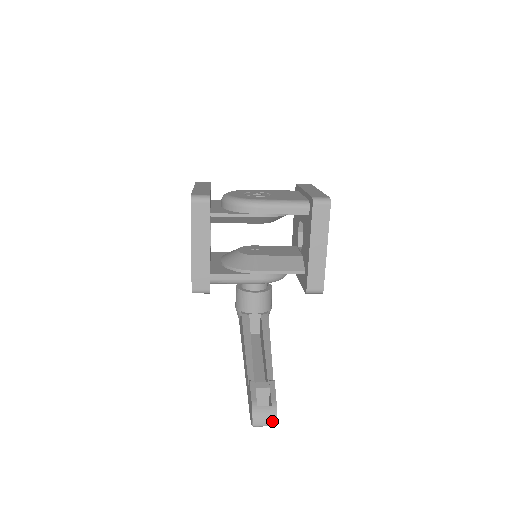
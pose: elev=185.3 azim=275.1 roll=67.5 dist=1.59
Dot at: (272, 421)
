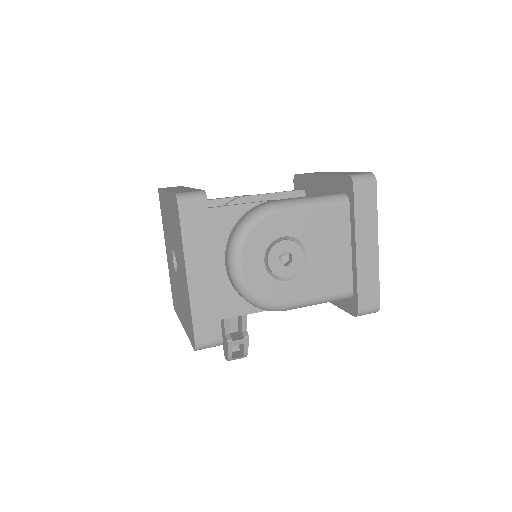
Dot at: occluded
